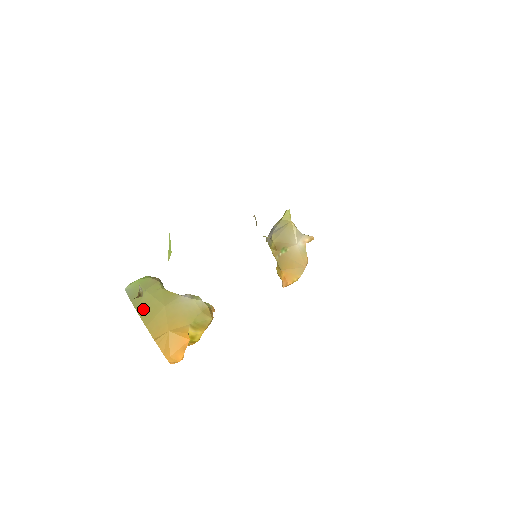
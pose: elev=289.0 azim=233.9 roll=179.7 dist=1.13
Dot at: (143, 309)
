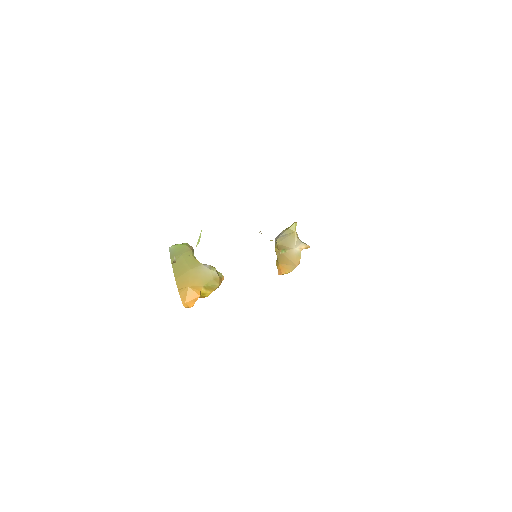
Dot at: (176, 267)
